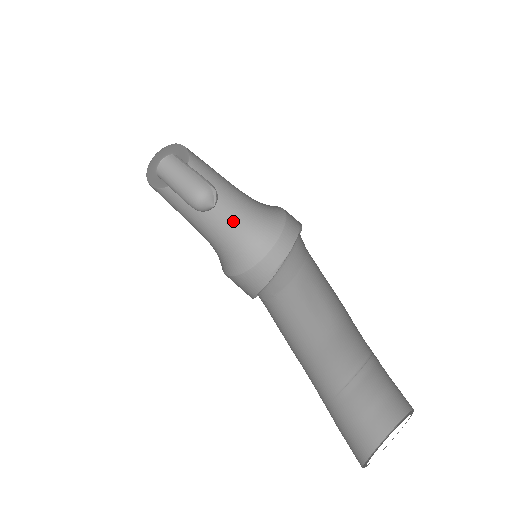
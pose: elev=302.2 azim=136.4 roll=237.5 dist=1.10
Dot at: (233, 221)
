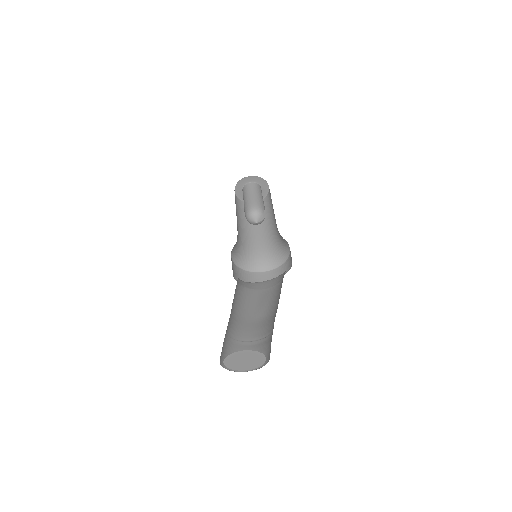
Dot at: (257, 242)
